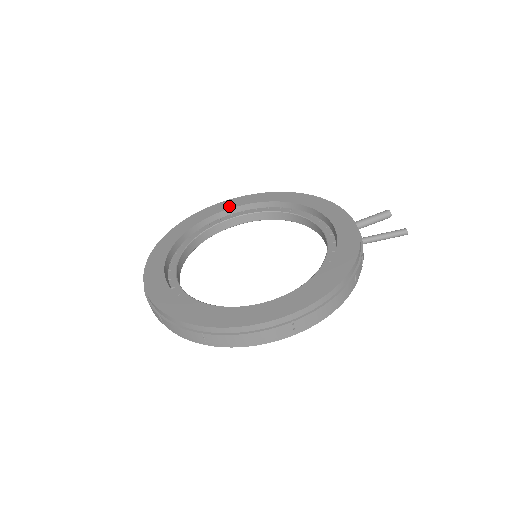
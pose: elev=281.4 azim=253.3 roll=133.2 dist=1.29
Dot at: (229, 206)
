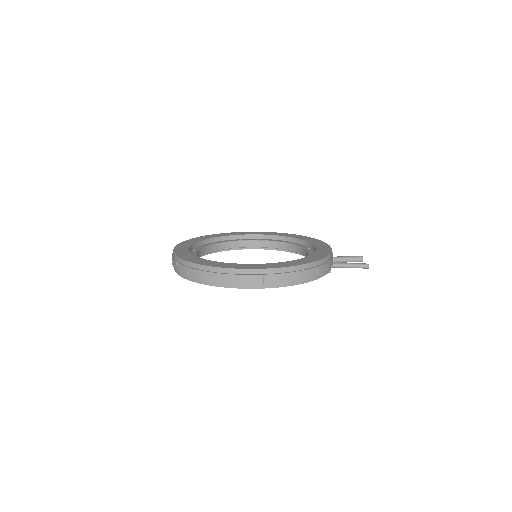
Dot at: (250, 233)
